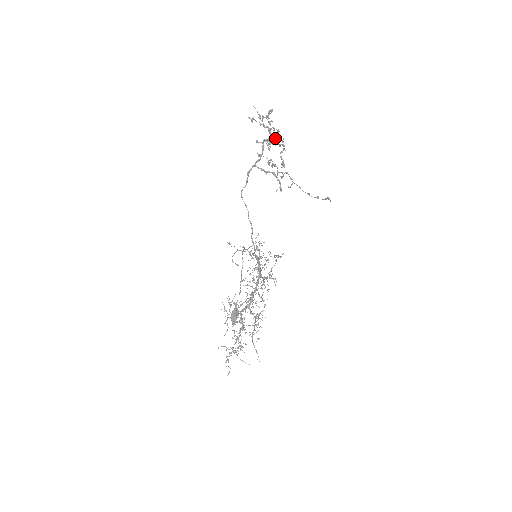
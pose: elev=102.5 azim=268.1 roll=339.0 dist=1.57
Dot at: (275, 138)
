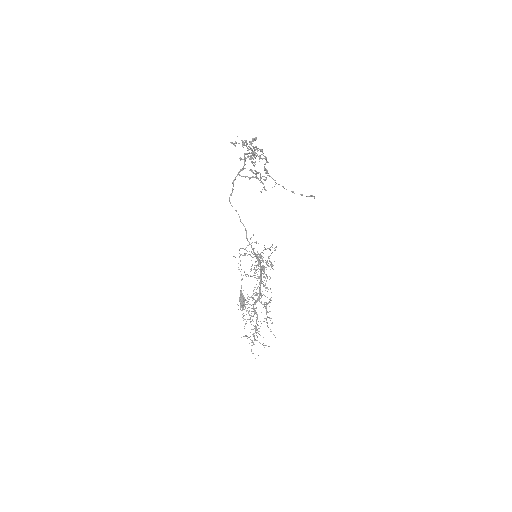
Dot at: occluded
